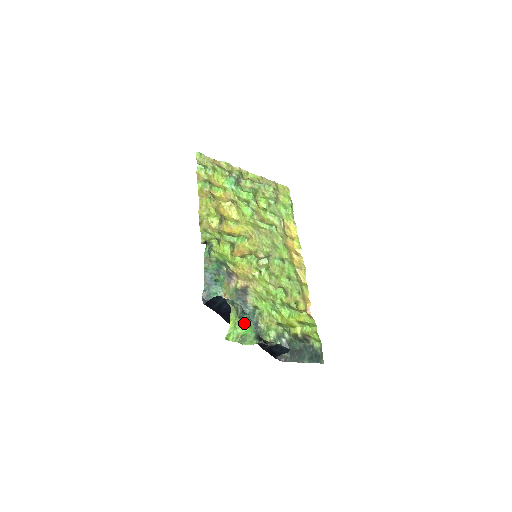
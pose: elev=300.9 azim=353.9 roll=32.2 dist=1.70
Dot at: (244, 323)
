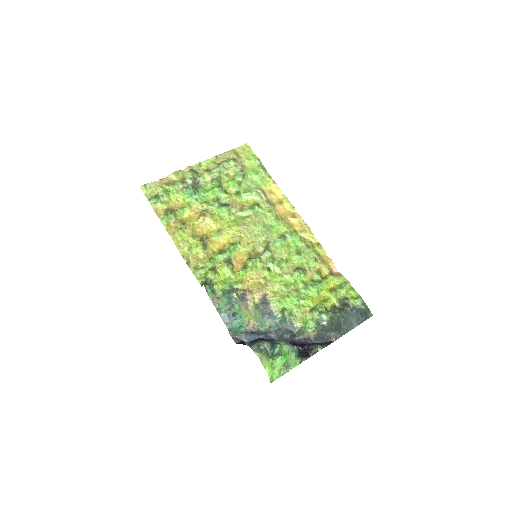
Dot at: (278, 360)
